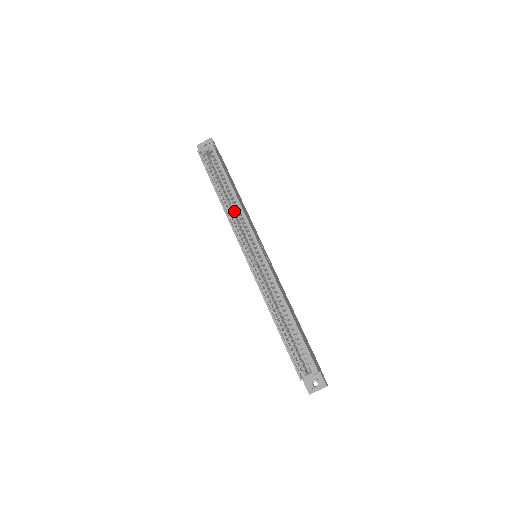
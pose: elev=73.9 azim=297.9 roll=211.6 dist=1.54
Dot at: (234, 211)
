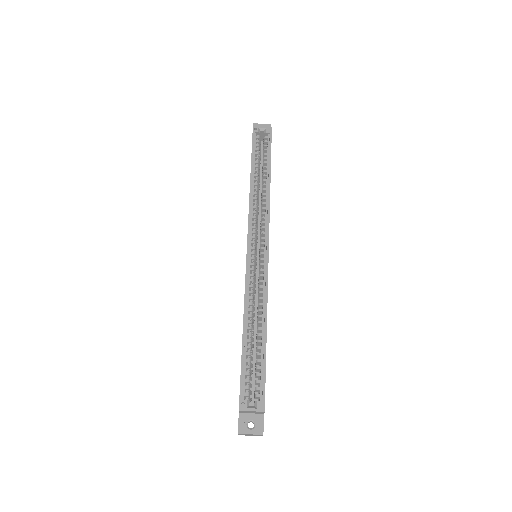
Dot at: (258, 200)
